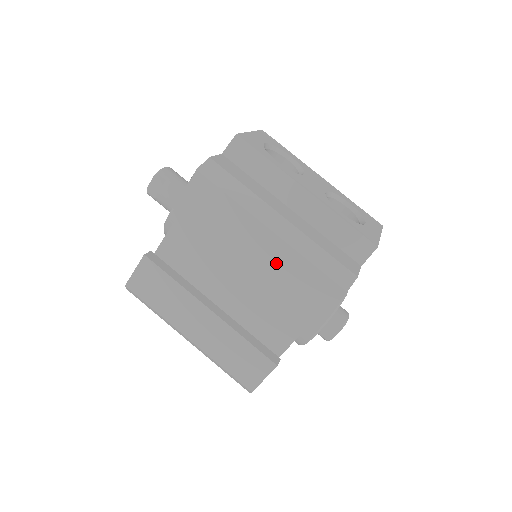
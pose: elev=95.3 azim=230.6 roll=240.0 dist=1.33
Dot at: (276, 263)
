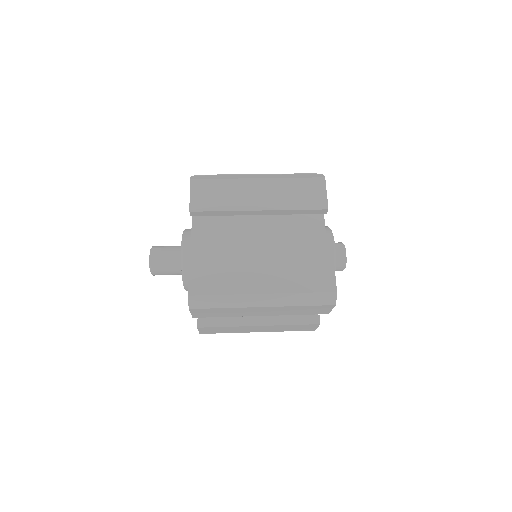
Dot at: (276, 193)
